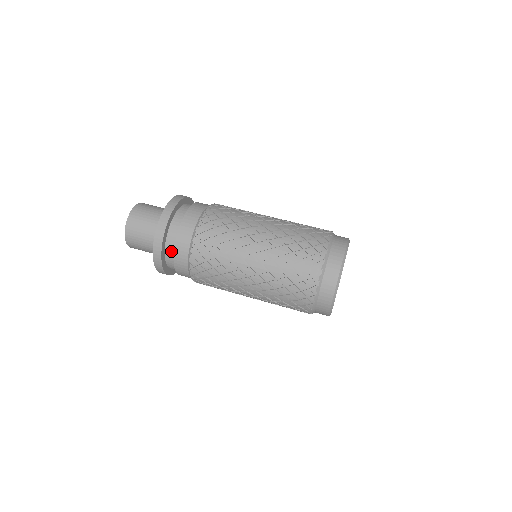
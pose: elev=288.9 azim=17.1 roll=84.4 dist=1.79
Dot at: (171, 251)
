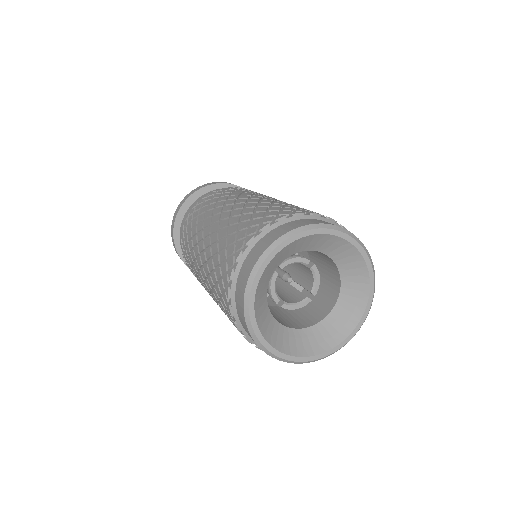
Dot at: occluded
